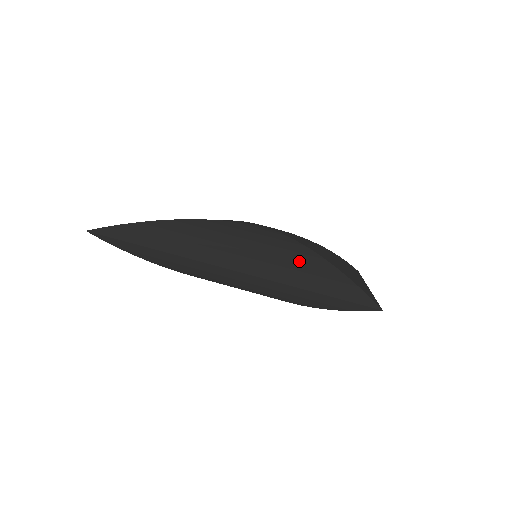
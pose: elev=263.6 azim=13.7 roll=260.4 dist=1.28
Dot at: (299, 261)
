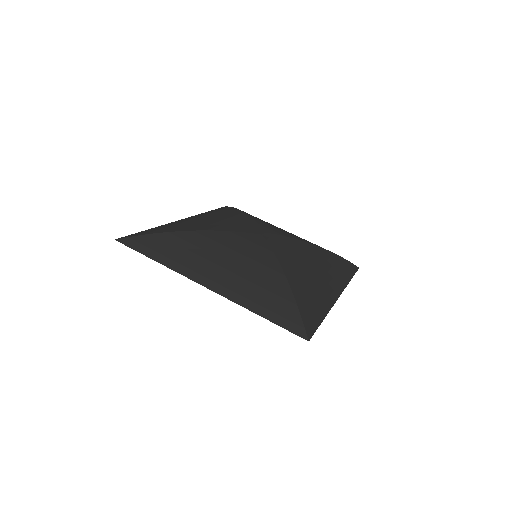
Dot at: (265, 285)
